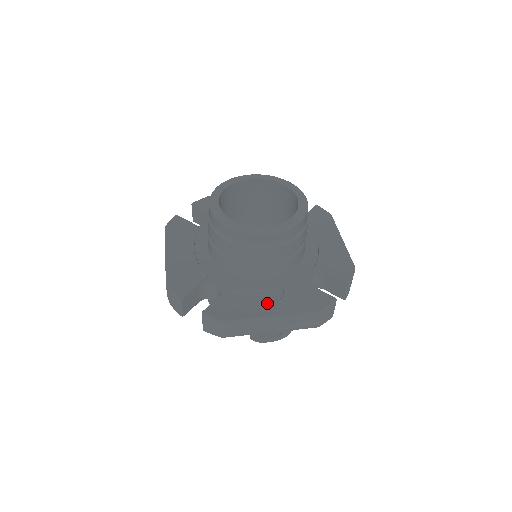
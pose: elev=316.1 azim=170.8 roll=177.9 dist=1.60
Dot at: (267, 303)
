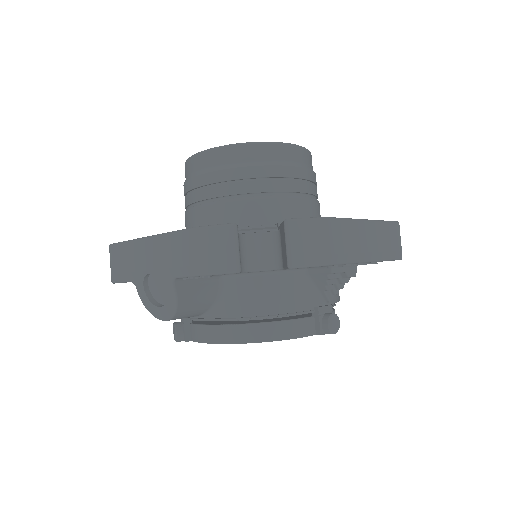
Dot at: occluded
